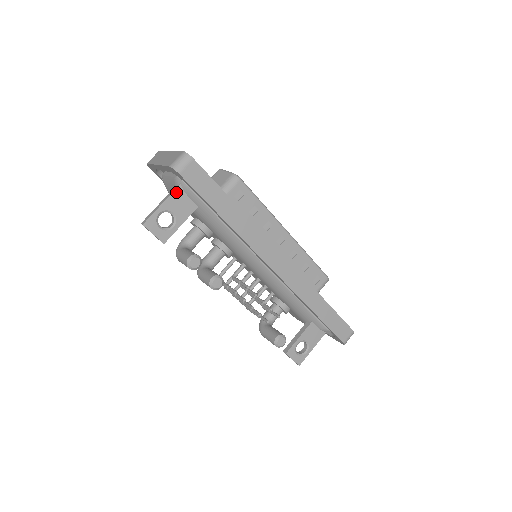
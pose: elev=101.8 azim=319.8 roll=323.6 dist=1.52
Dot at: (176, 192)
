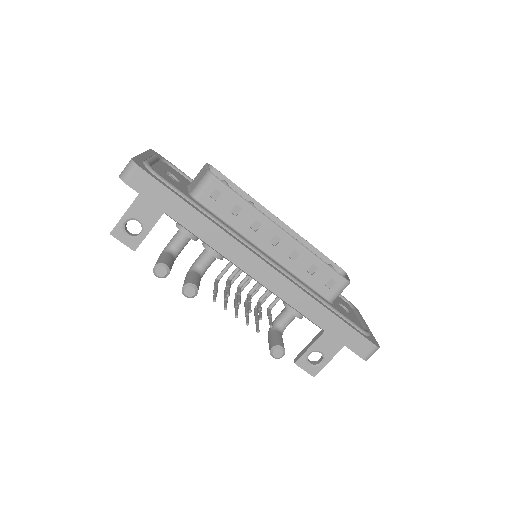
Dot at: (138, 199)
